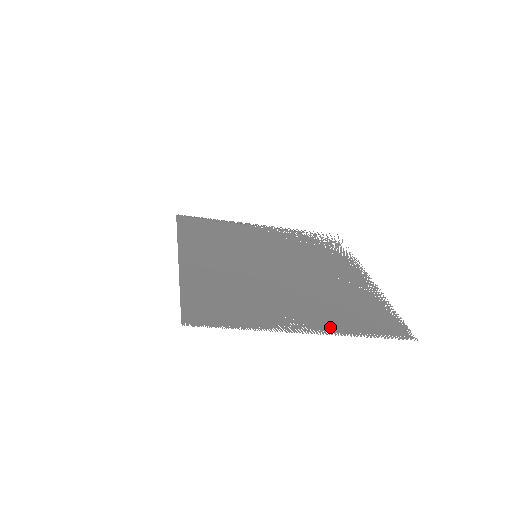
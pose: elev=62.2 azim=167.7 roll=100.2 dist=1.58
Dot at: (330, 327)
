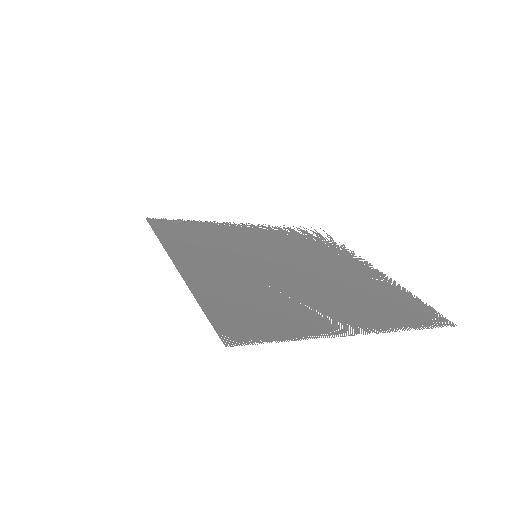
Dot at: (375, 324)
